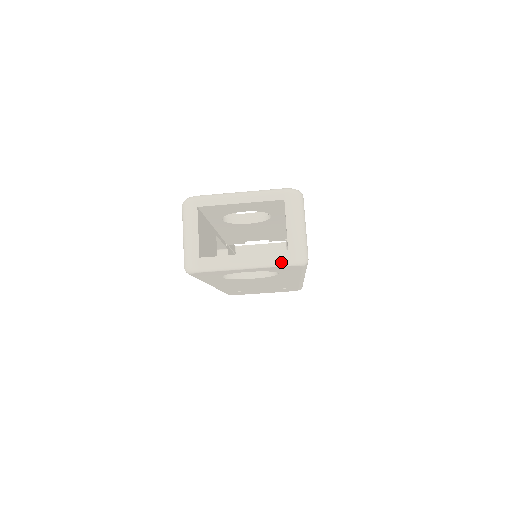
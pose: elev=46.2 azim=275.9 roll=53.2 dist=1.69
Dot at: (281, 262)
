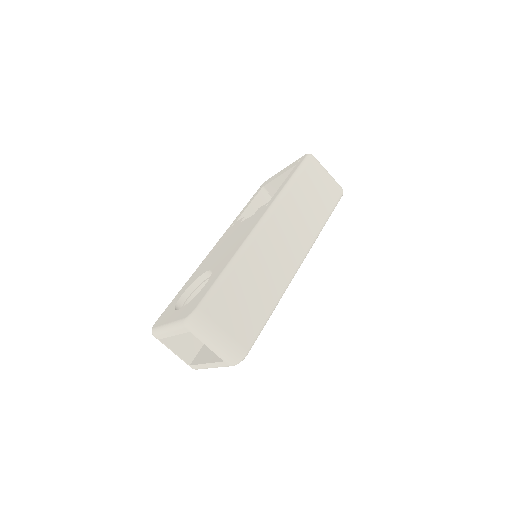
Dot at: (228, 366)
